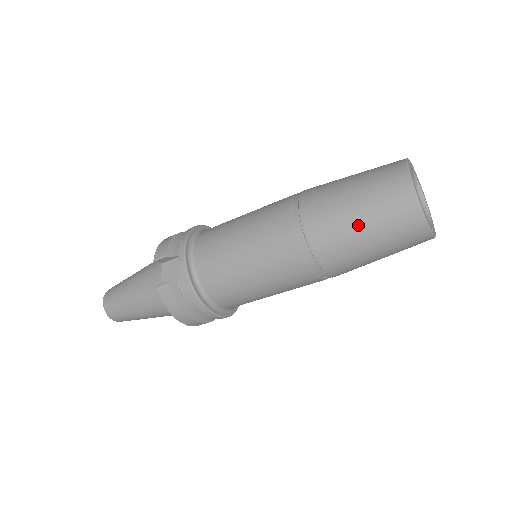
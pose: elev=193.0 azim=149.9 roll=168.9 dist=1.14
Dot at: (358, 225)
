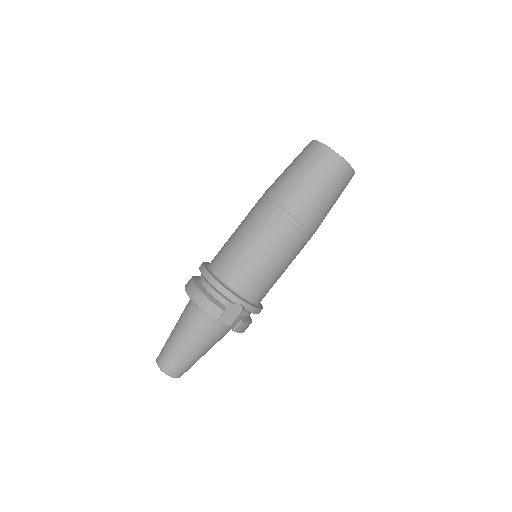
Dot at: (331, 202)
